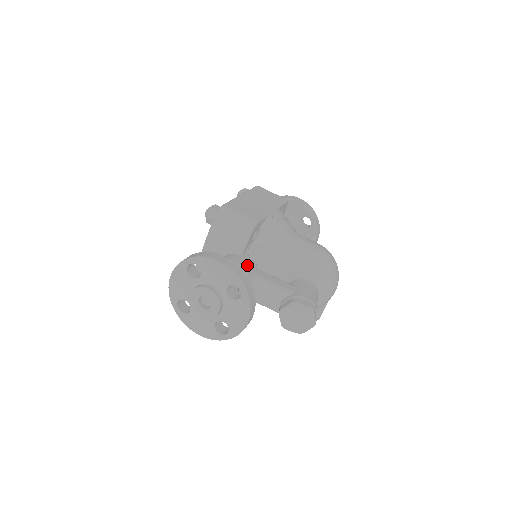
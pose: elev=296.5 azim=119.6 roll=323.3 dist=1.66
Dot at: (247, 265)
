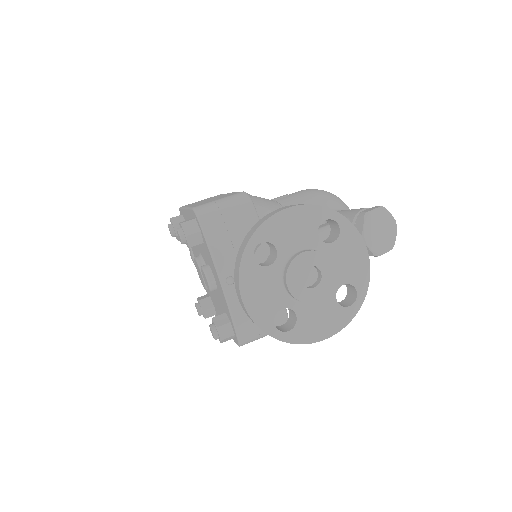
Dot at: occluded
